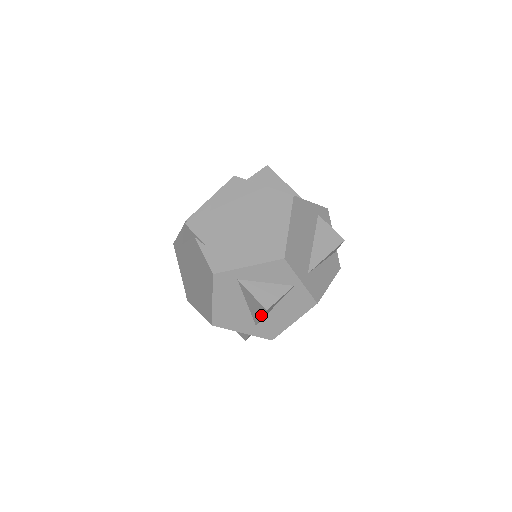
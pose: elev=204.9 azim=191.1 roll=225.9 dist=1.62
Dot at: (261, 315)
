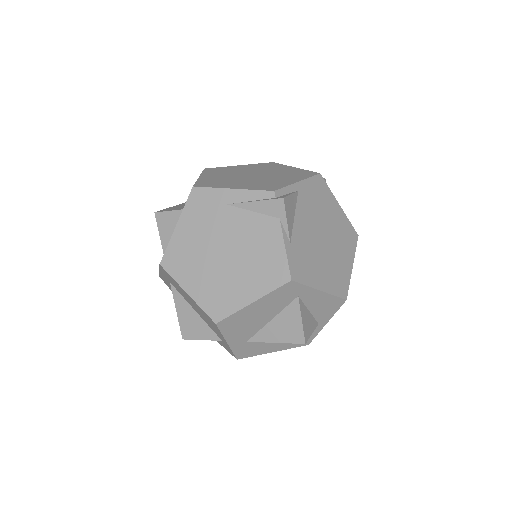
Dot at: (283, 341)
